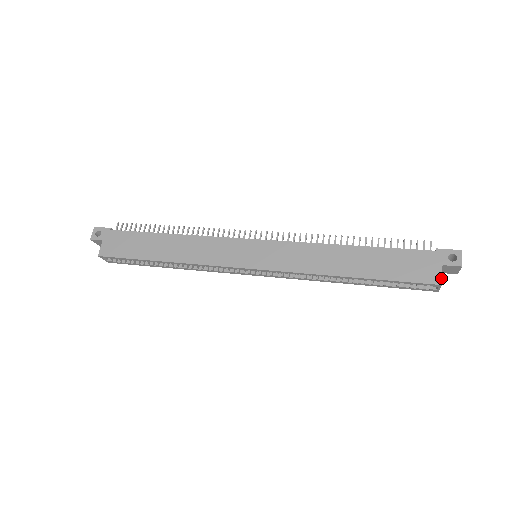
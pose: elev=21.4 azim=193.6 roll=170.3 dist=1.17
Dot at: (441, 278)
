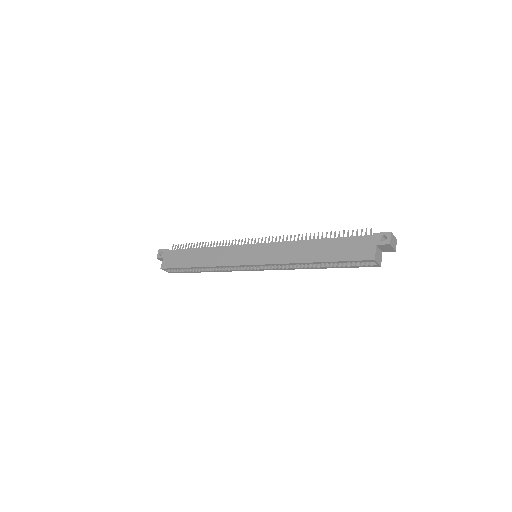
Dot at: (374, 255)
